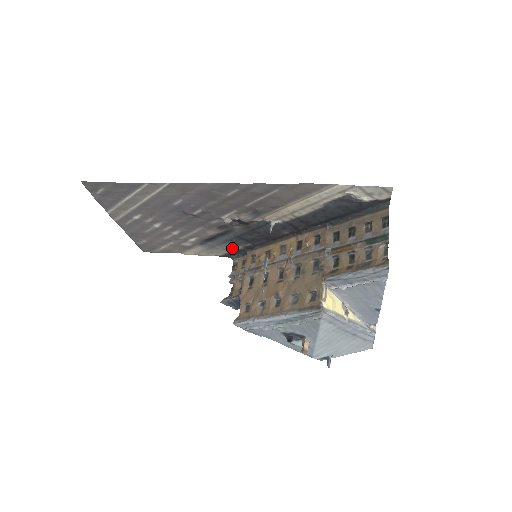
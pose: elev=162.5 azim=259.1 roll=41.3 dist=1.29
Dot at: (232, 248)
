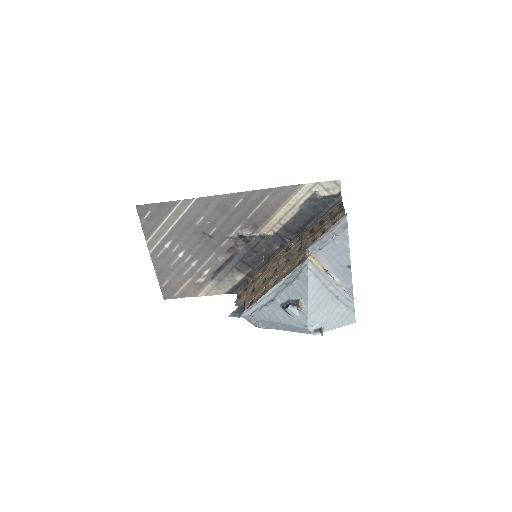
Dot at: (236, 279)
